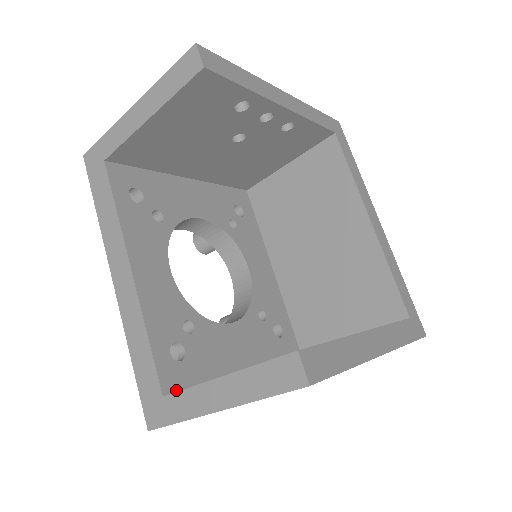
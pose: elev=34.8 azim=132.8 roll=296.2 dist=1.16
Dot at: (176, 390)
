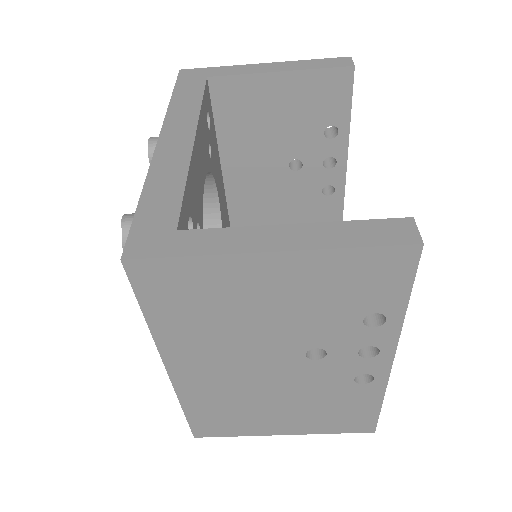
Dot at: occluded
